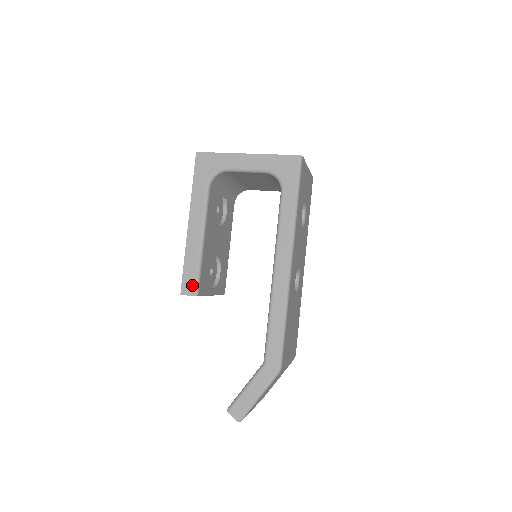
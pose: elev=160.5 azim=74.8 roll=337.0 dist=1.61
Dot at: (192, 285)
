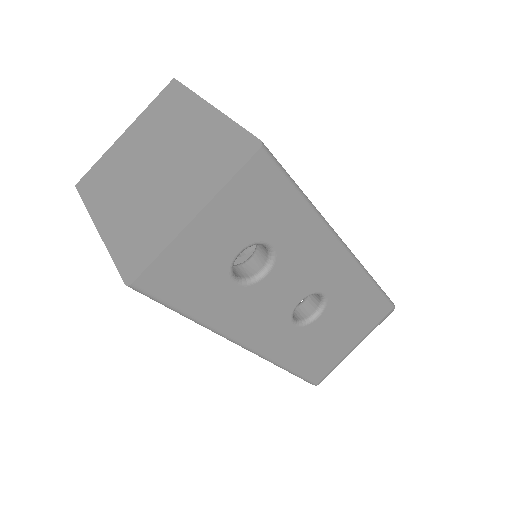
Dot at: occluded
